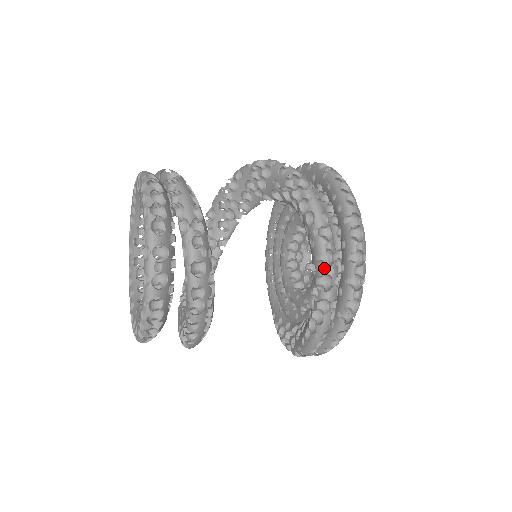
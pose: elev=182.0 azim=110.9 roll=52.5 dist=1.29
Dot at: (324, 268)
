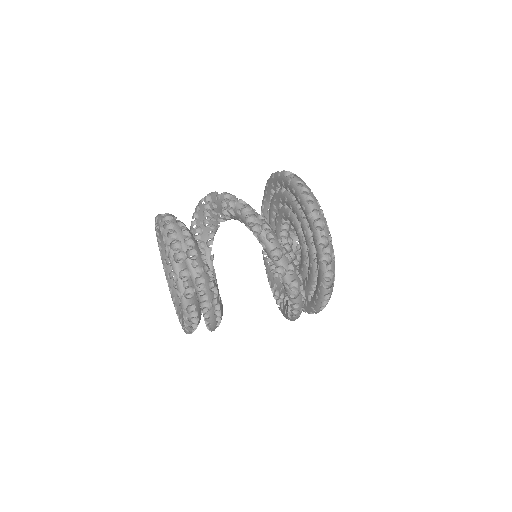
Dot at: occluded
